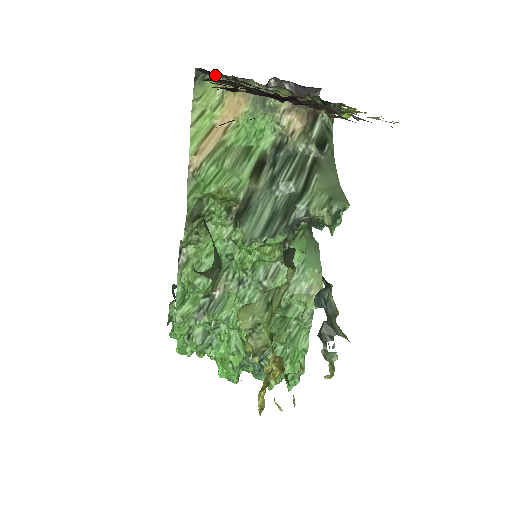
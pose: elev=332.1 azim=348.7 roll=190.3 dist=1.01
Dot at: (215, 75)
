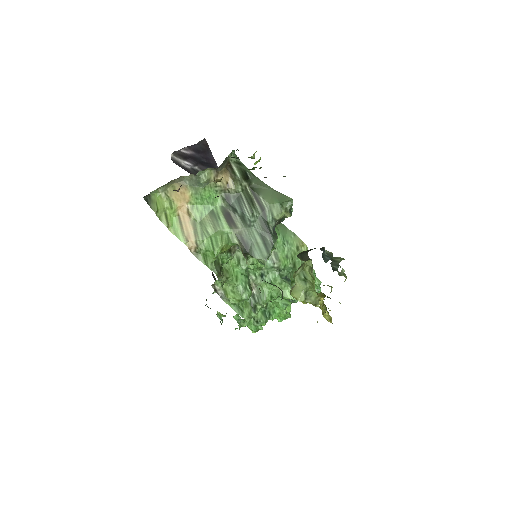
Dot at: occluded
